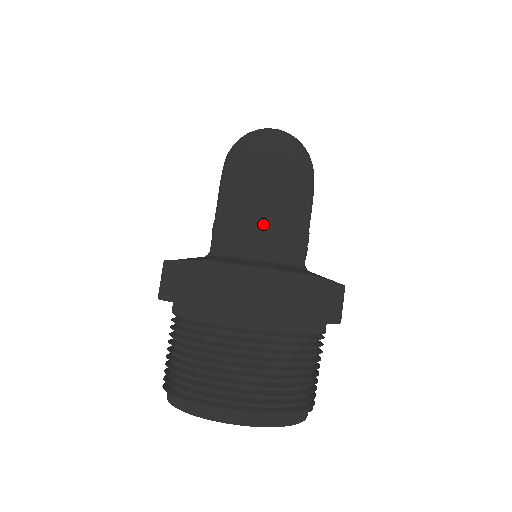
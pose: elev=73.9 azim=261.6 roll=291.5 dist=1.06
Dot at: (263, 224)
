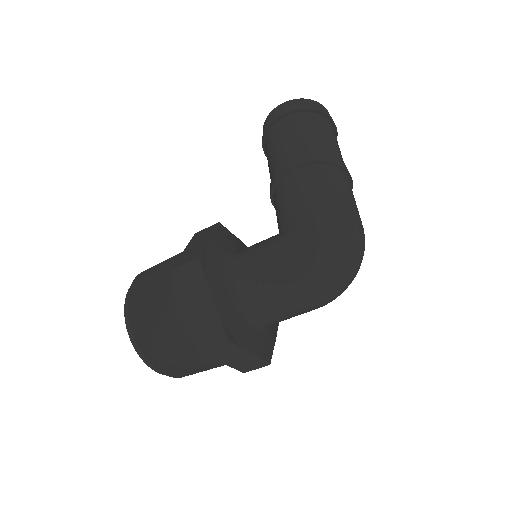
Dot at: (279, 316)
